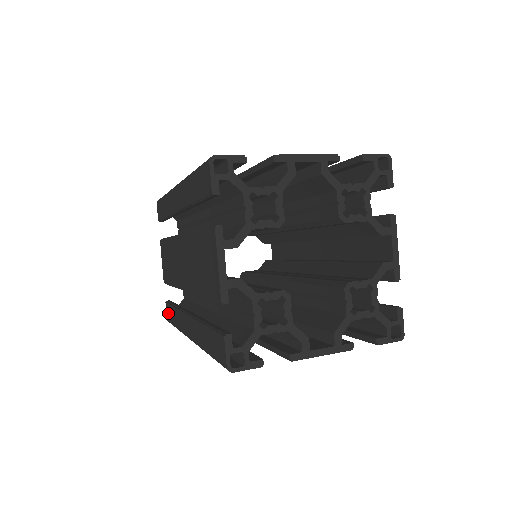
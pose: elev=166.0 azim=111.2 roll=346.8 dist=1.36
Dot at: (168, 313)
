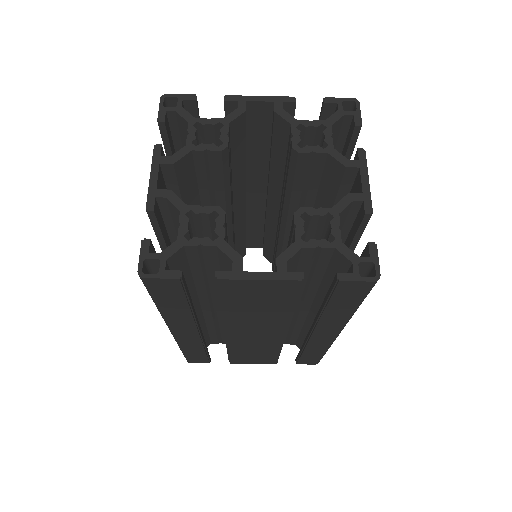
Dot at: occluded
